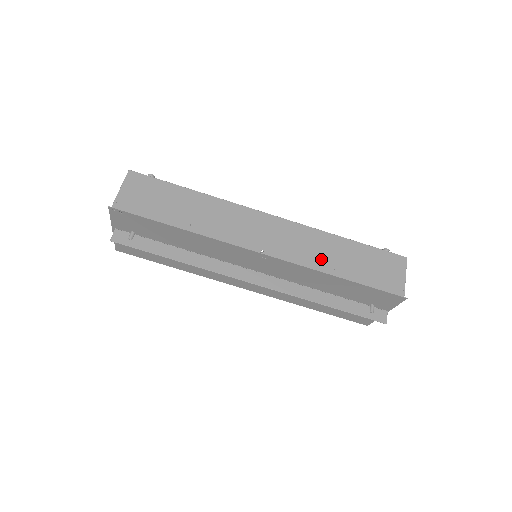
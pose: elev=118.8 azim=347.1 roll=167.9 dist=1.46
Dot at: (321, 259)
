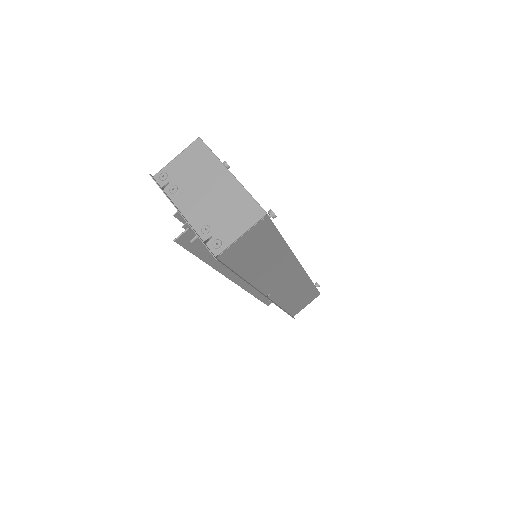
Dot at: (289, 298)
